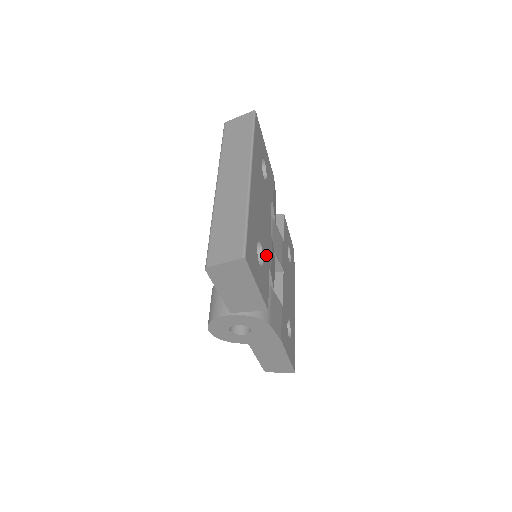
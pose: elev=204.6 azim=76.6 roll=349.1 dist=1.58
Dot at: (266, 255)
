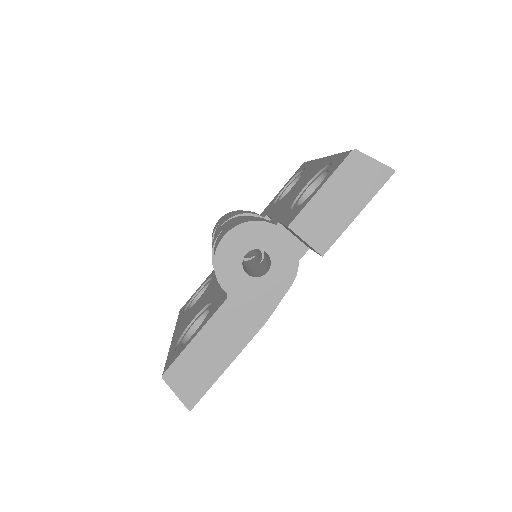
Dot at: occluded
